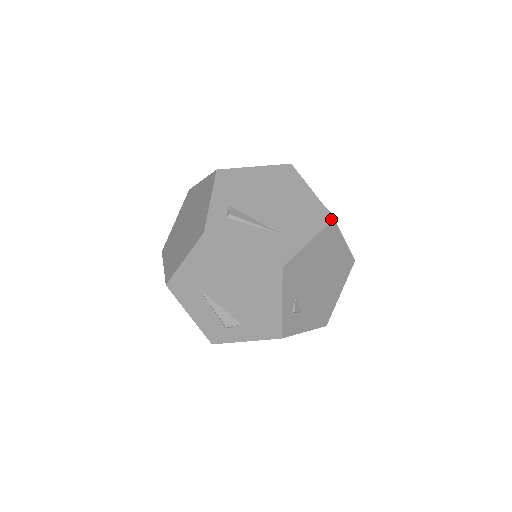
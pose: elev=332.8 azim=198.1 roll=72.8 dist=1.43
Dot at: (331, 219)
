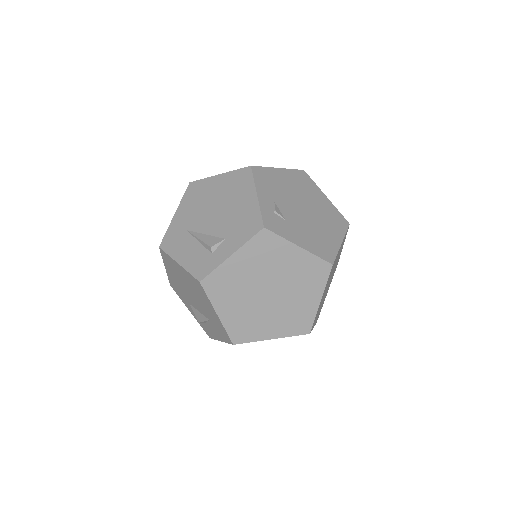
Dot at: (301, 170)
